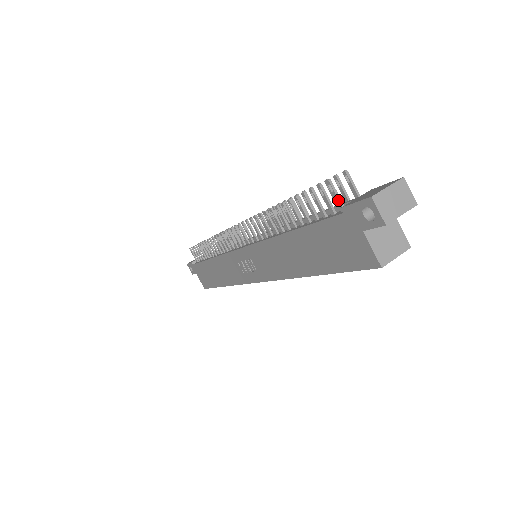
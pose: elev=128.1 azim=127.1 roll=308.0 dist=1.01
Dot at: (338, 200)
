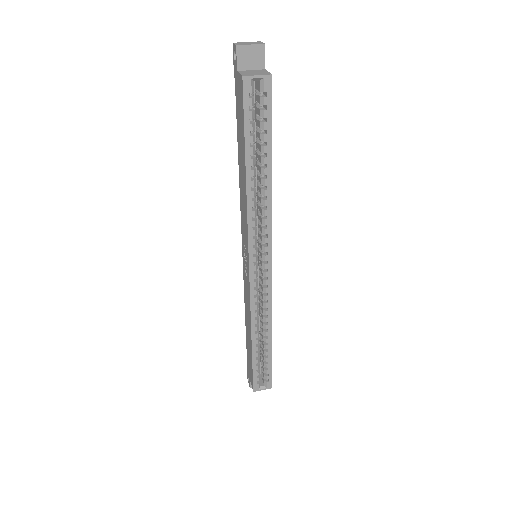
Dot at: occluded
